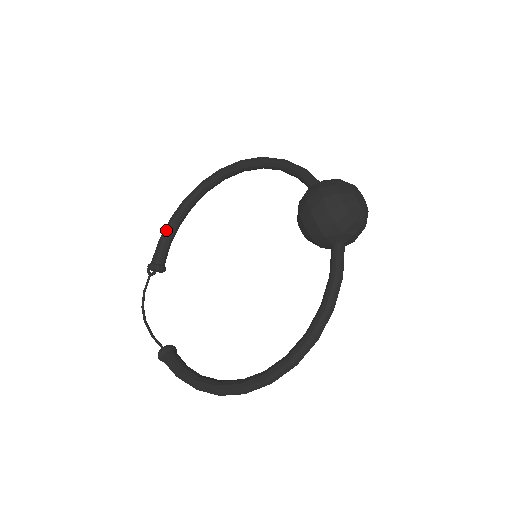
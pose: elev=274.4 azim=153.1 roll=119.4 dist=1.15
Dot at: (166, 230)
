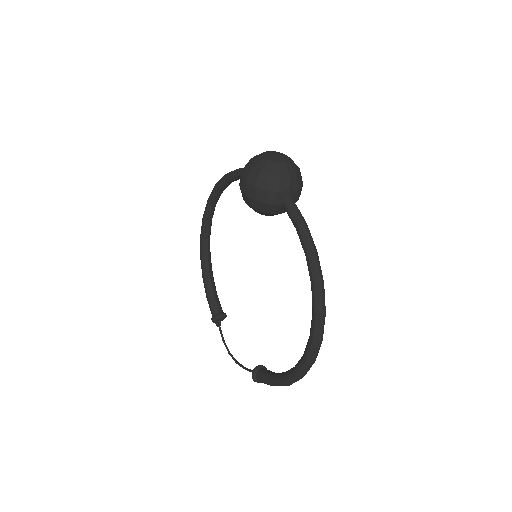
Dot at: (205, 286)
